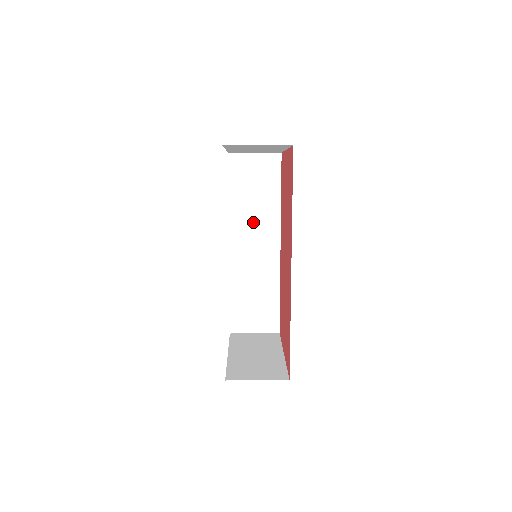
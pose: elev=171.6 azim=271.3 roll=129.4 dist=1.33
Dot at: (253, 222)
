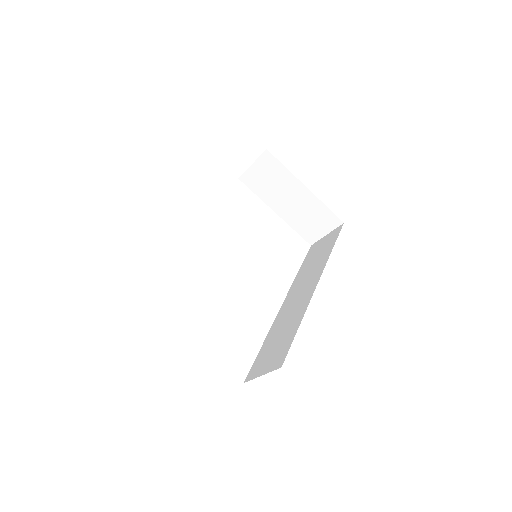
Dot at: (306, 278)
